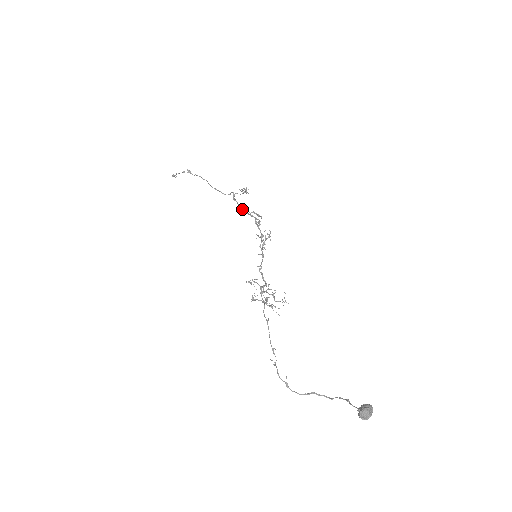
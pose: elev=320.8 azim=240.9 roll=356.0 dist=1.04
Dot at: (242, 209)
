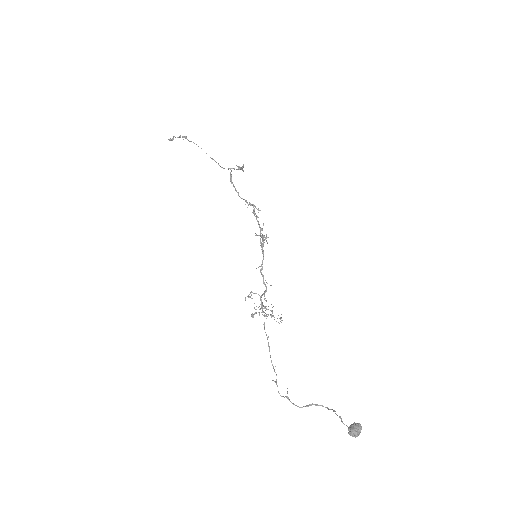
Dot at: occluded
